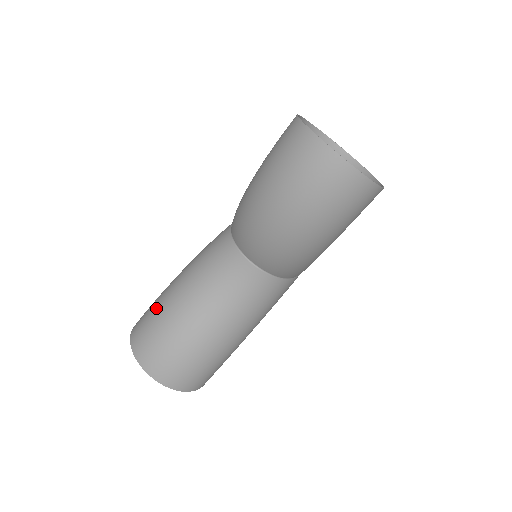
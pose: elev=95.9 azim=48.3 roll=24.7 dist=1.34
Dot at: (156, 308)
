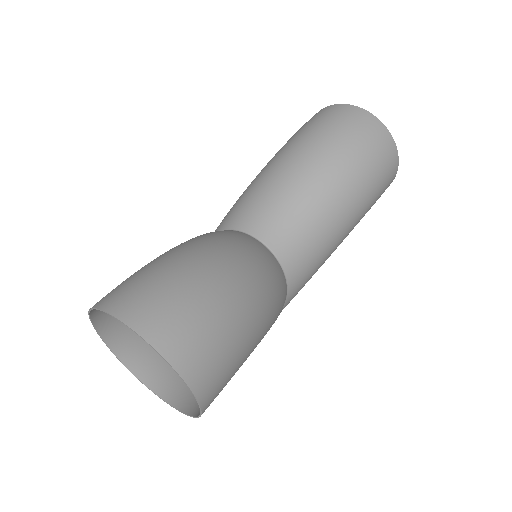
Dot at: (152, 265)
